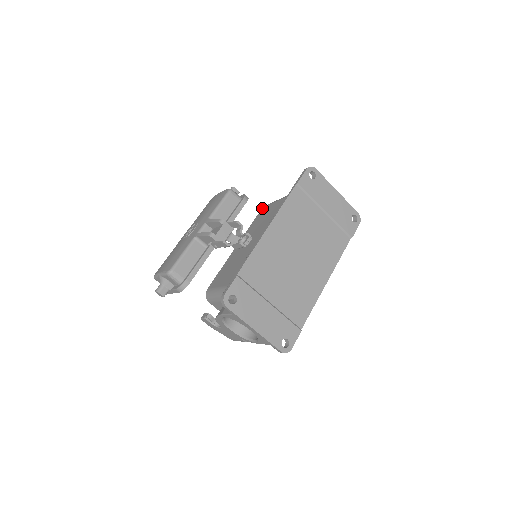
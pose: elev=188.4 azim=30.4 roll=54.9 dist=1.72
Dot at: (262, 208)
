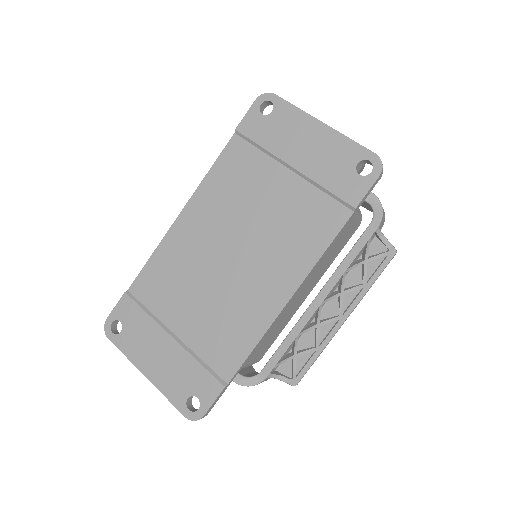
Dot at: occluded
